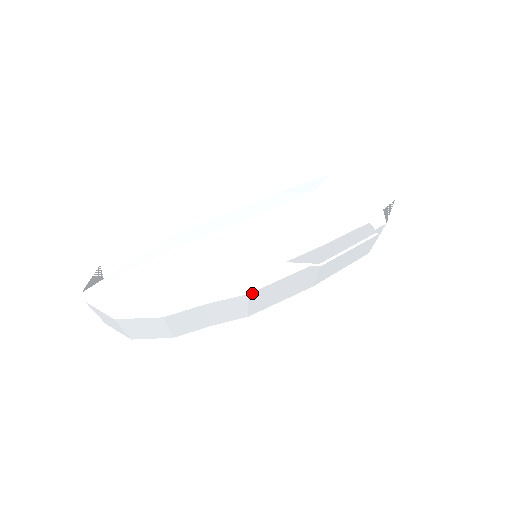
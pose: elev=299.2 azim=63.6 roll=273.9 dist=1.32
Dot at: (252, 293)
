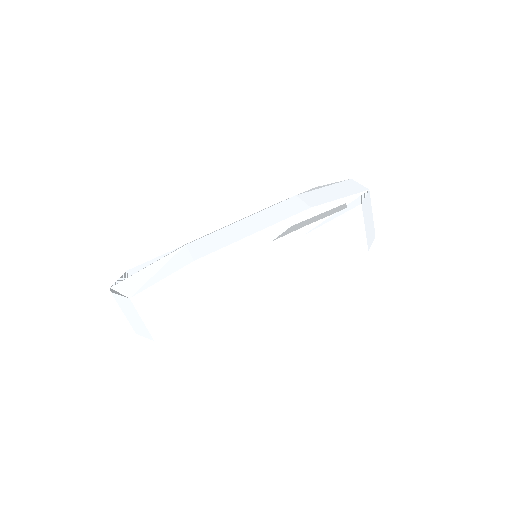
Dot at: (242, 266)
